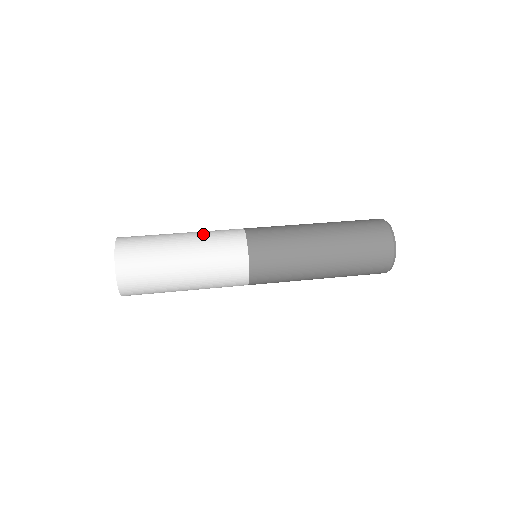
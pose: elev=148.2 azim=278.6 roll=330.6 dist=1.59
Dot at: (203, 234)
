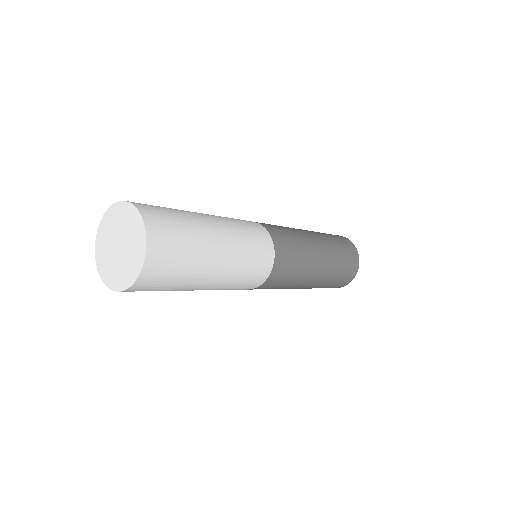
Dot at: occluded
